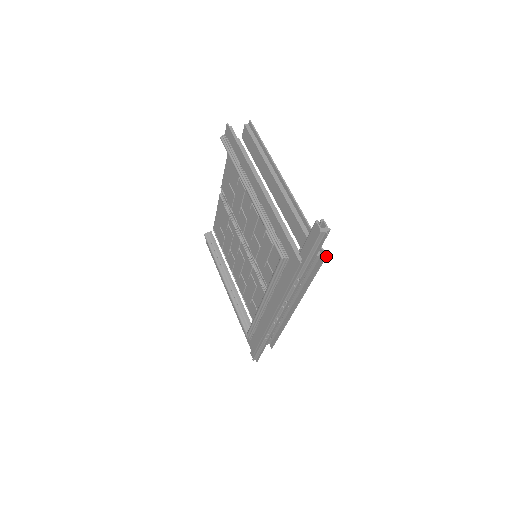
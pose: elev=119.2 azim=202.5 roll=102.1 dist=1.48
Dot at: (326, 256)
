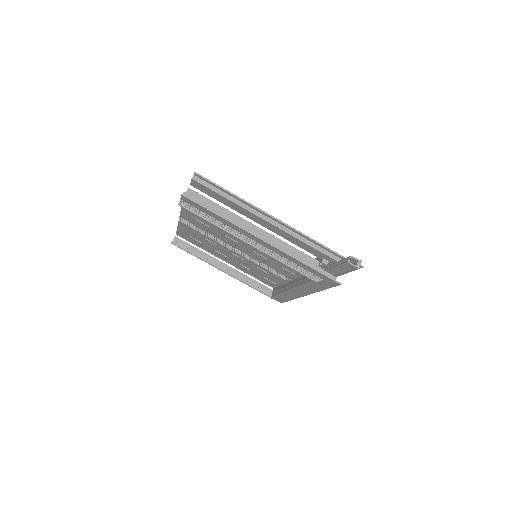
Dot at: occluded
